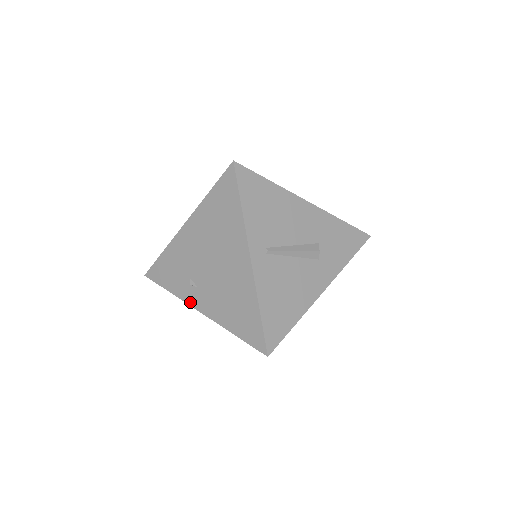
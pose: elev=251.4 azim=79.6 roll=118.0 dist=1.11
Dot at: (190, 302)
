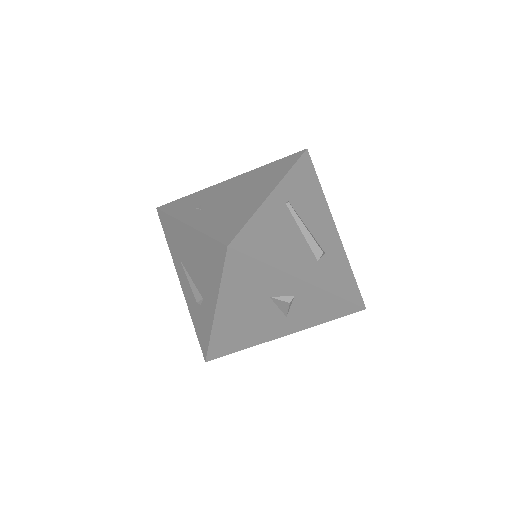
Dot at: (183, 218)
